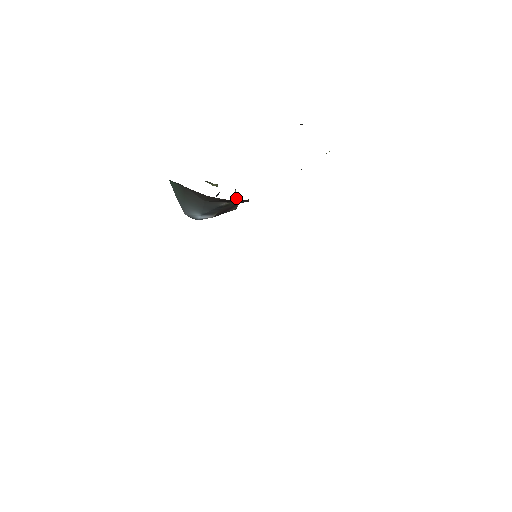
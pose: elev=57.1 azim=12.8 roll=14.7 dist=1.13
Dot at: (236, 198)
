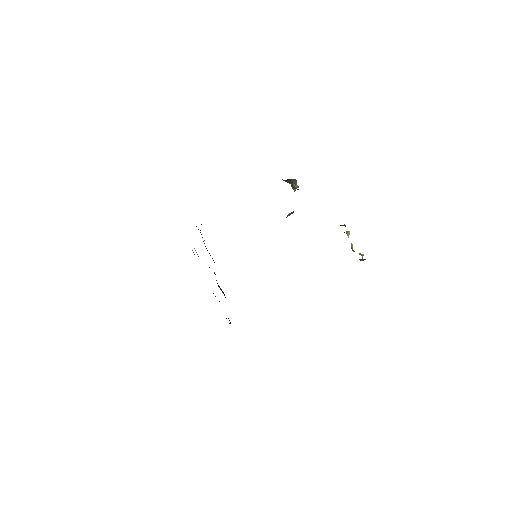
Dot at: (291, 213)
